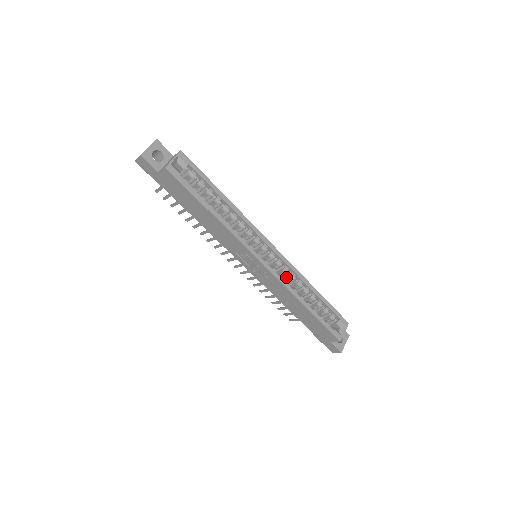
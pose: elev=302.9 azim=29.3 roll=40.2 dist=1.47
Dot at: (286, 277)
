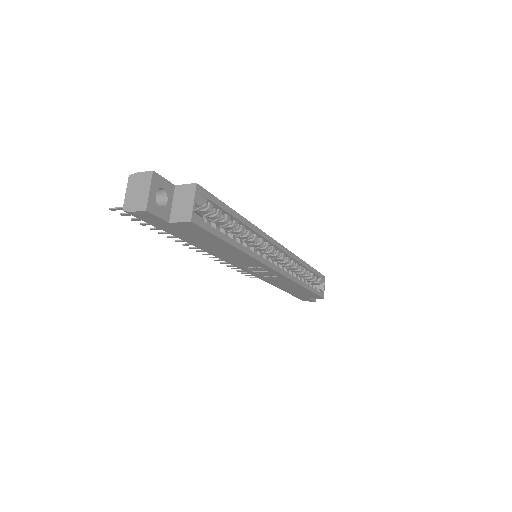
Dot at: (285, 265)
